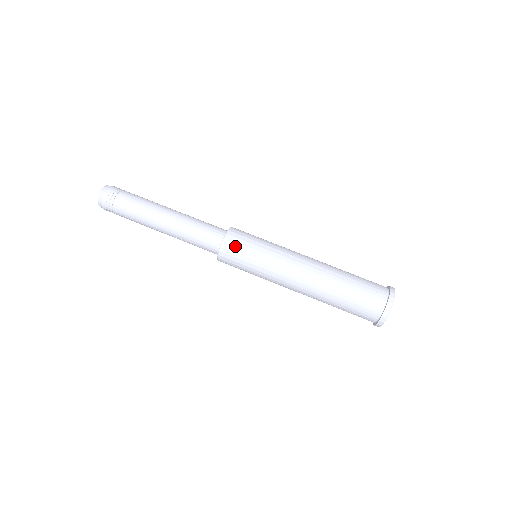
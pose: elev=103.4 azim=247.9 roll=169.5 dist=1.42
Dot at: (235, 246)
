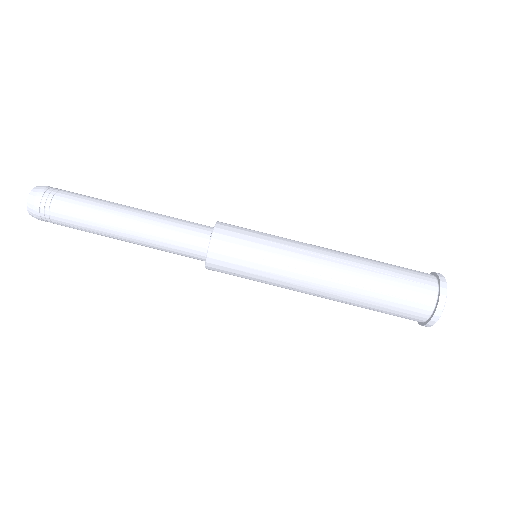
Dot at: (228, 248)
